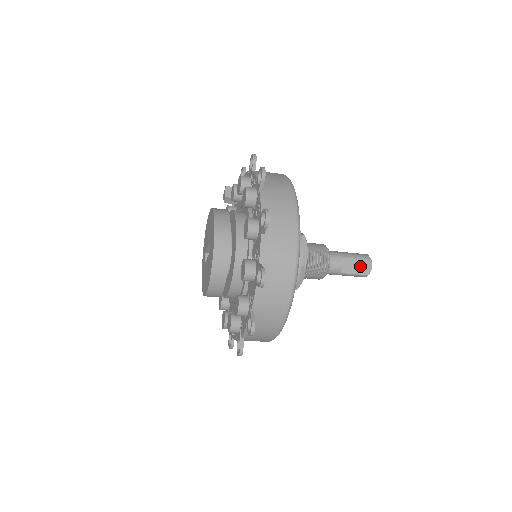
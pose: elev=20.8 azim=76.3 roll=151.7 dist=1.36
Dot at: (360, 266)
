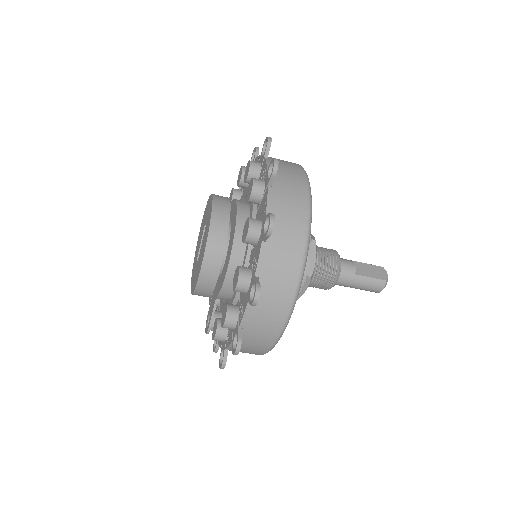
Dot at: (374, 271)
